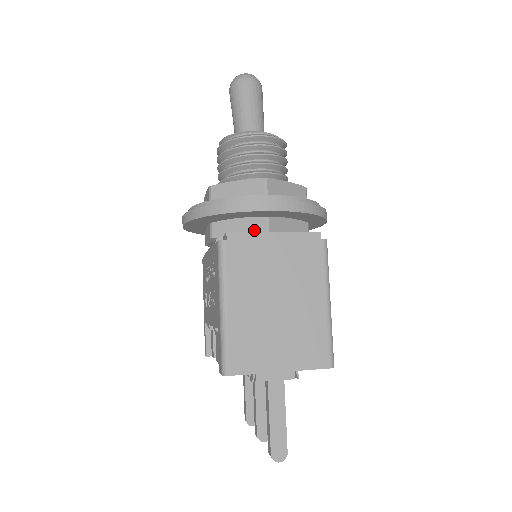
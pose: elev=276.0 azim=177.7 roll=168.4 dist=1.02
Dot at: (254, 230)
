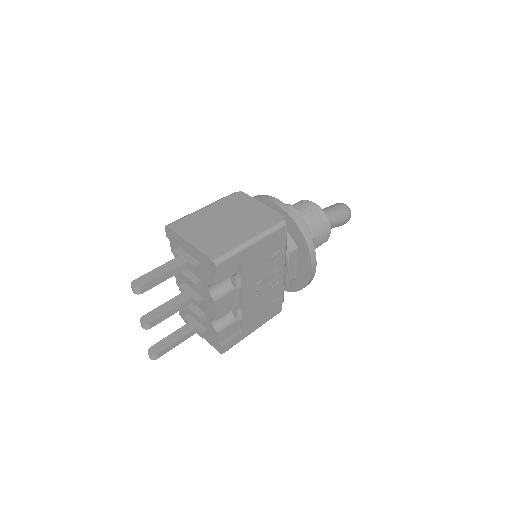
Dot at: occluded
